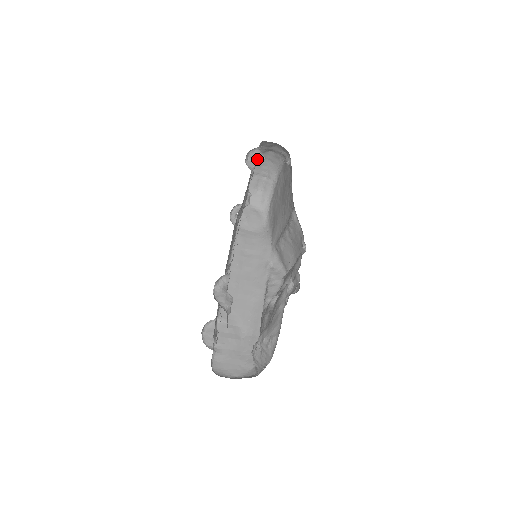
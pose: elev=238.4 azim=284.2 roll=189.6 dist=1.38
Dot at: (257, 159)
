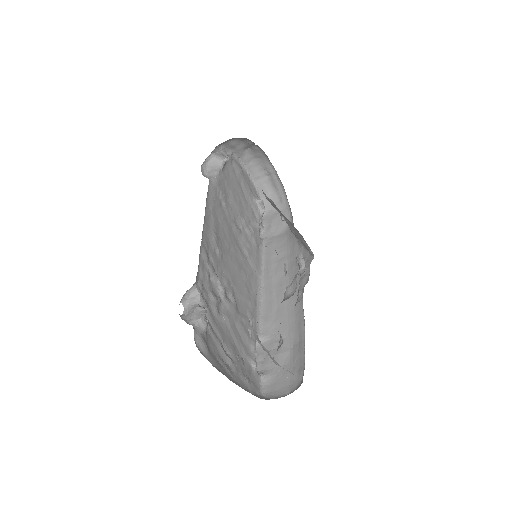
Dot at: (218, 165)
